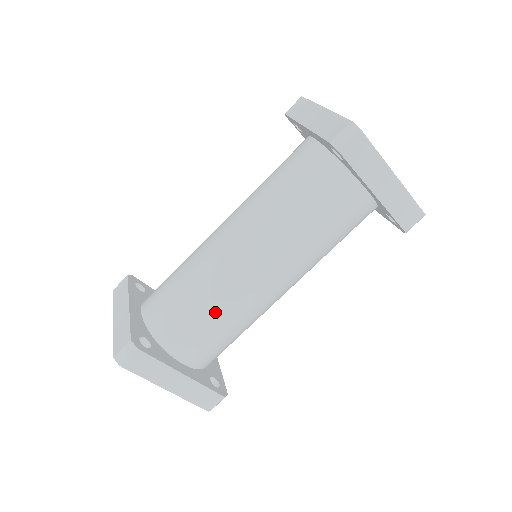
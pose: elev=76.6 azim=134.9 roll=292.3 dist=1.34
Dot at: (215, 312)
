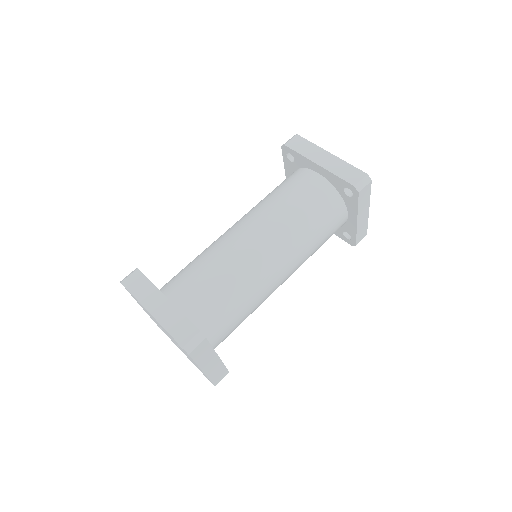
Dot at: (246, 303)
